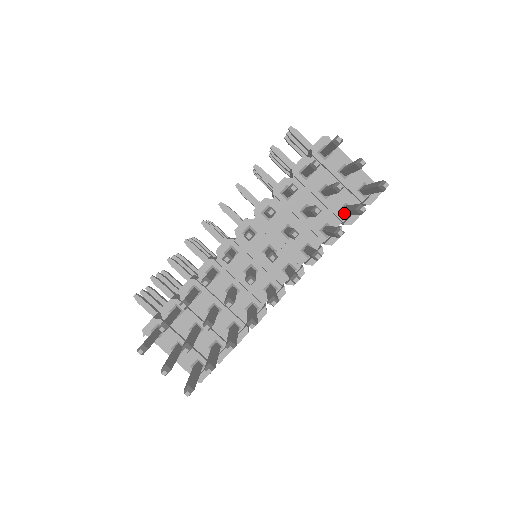
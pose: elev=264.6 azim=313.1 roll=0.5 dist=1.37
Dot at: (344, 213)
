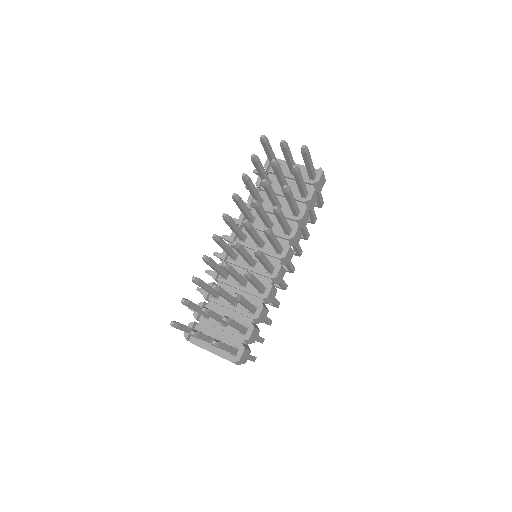
Dot at: (303, 195)
